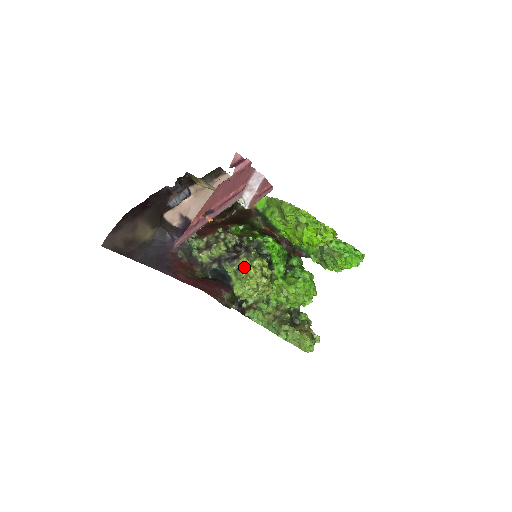
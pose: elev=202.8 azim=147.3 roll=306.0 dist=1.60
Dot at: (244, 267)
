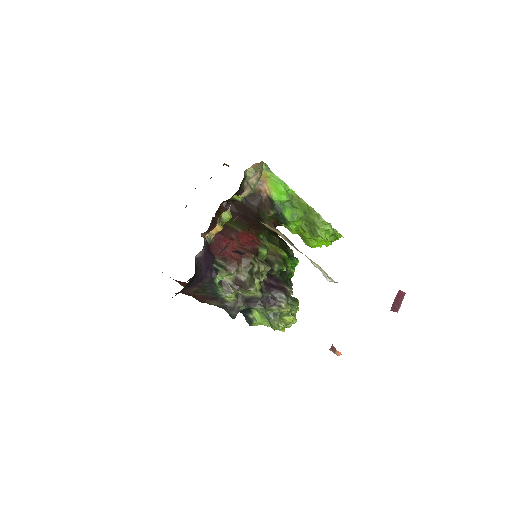
Dot at: (282, 314)
